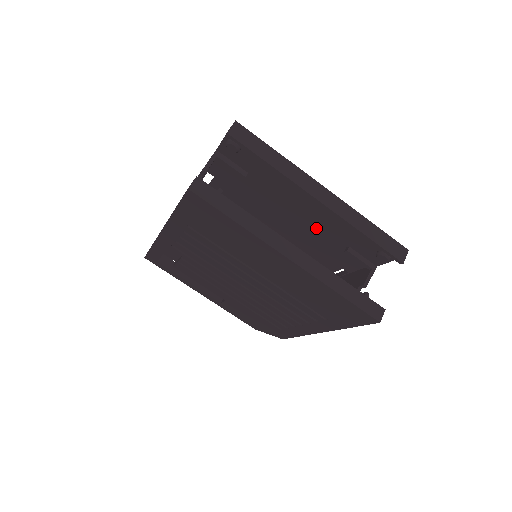
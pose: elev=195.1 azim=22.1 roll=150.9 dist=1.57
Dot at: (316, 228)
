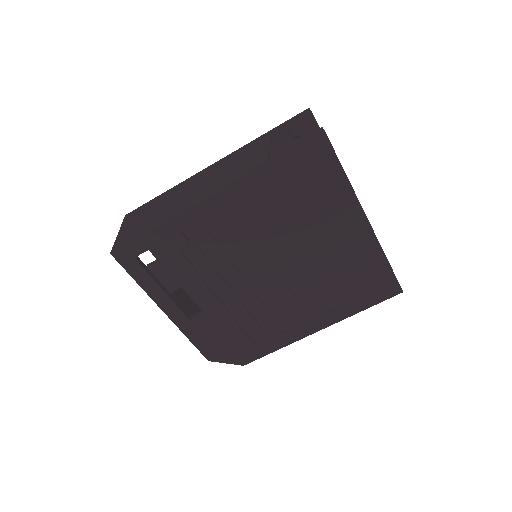
Dot at: occluded
